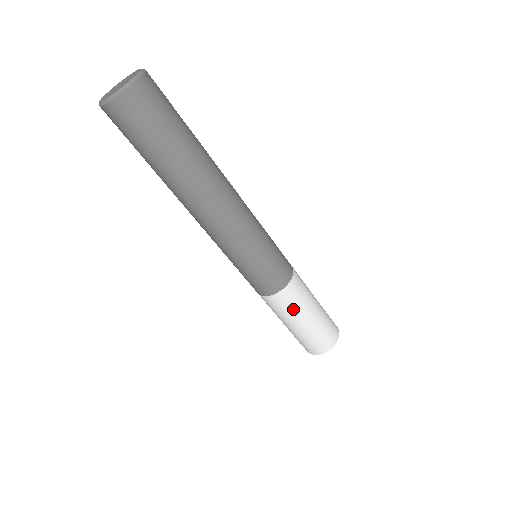
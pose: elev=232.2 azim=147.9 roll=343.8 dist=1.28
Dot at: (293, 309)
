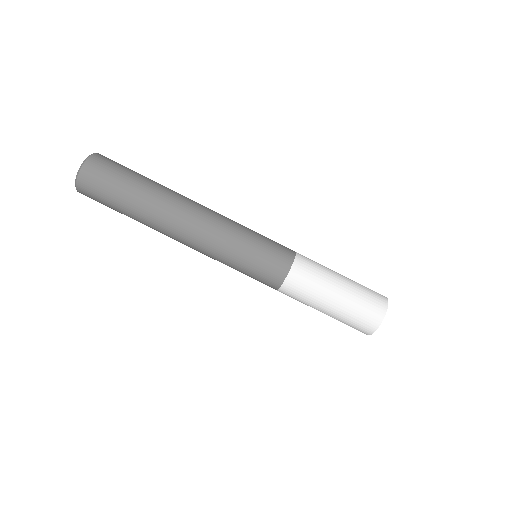
Dot at: (312, 290)
